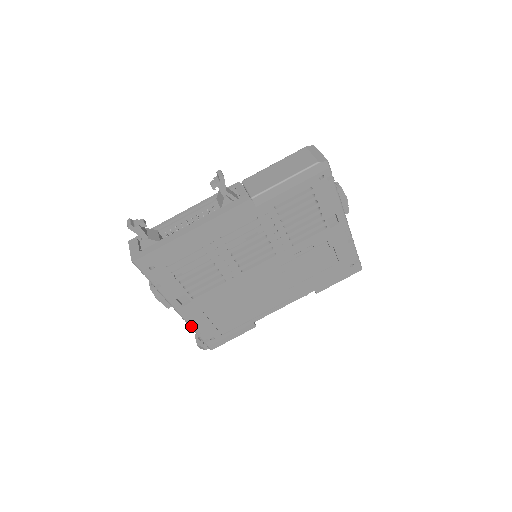
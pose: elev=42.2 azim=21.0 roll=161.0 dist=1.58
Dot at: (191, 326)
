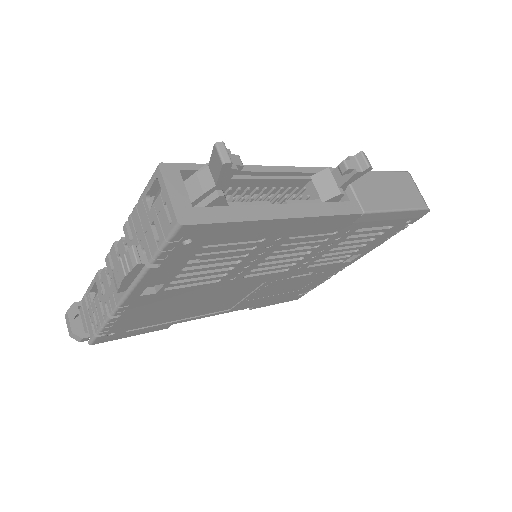
Dot at: (112, 318)
